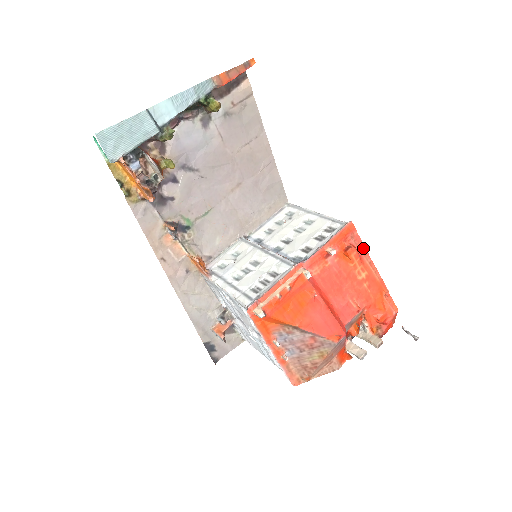
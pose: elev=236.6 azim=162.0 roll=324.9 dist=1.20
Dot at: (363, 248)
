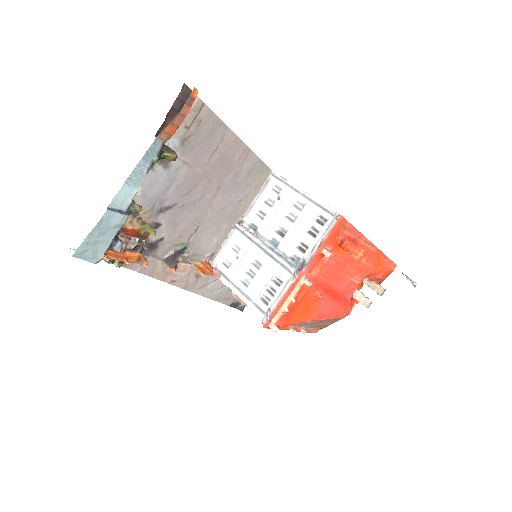
Dot at: (357, 232)
